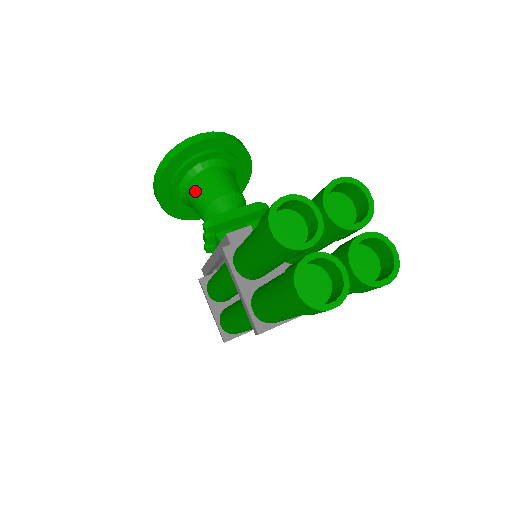
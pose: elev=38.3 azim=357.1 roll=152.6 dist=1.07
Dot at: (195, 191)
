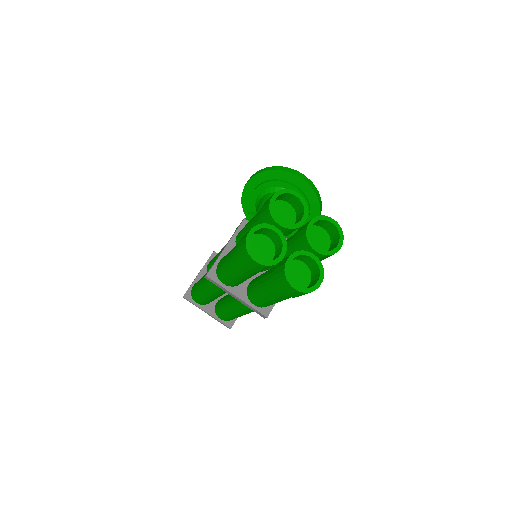
Dot at: occluded
